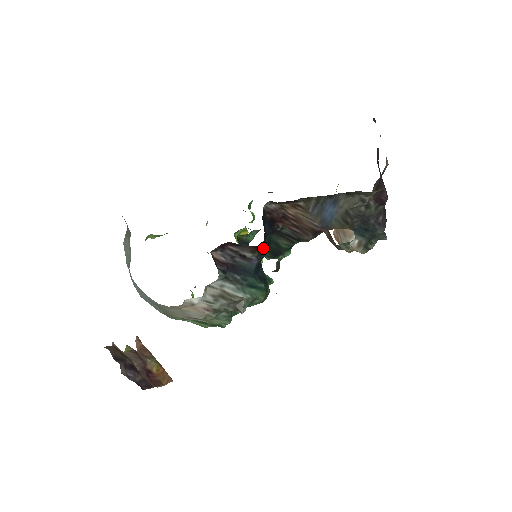
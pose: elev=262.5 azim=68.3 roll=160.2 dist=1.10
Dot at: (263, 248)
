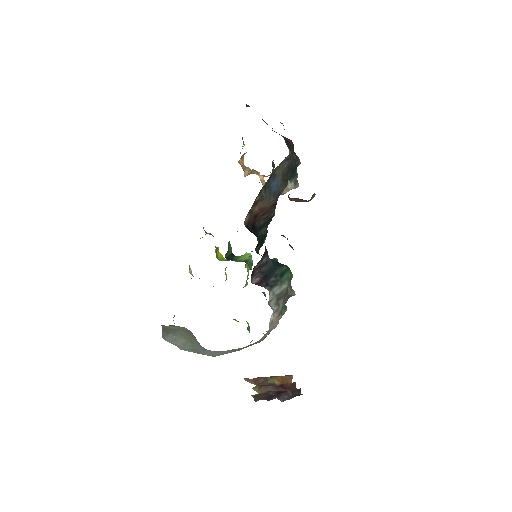
Dot at: (265, 247)
